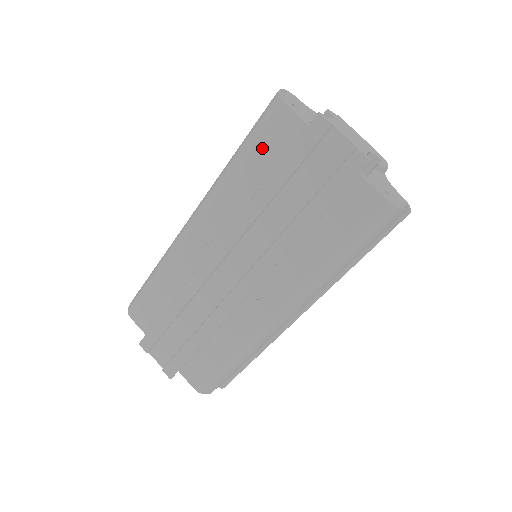
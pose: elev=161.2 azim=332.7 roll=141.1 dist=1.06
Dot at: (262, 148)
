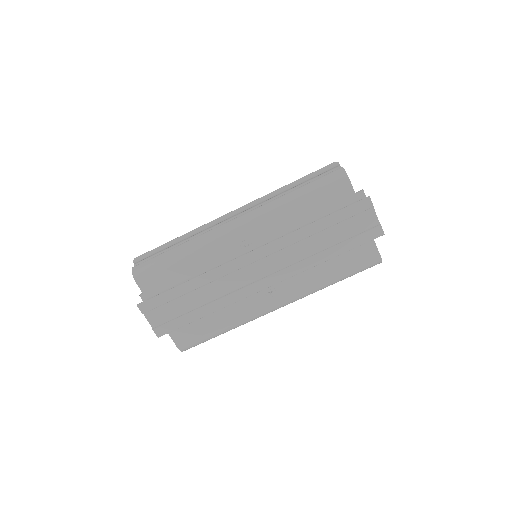
Dot at: (322, 200)
